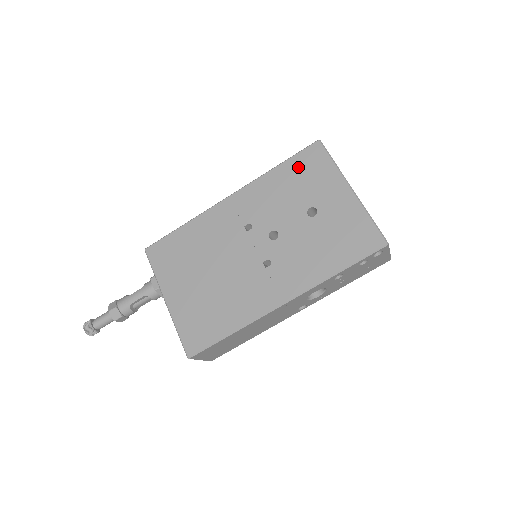
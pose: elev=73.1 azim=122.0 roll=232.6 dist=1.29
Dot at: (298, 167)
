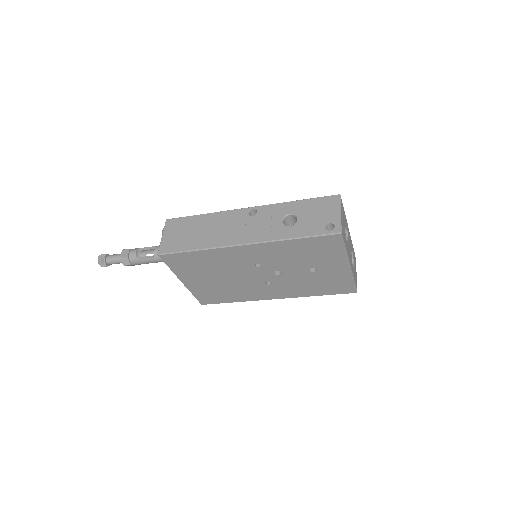
Dot at: (313, 245)
